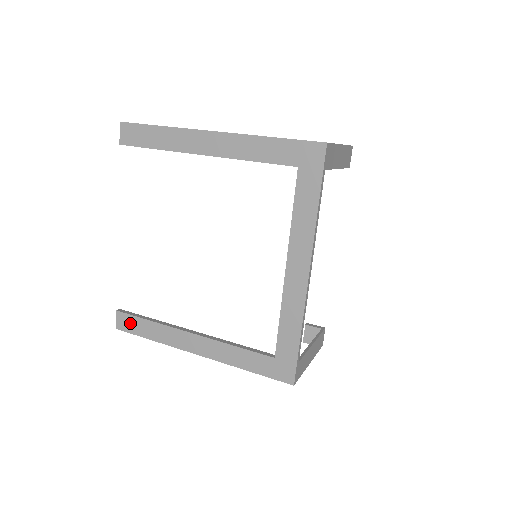
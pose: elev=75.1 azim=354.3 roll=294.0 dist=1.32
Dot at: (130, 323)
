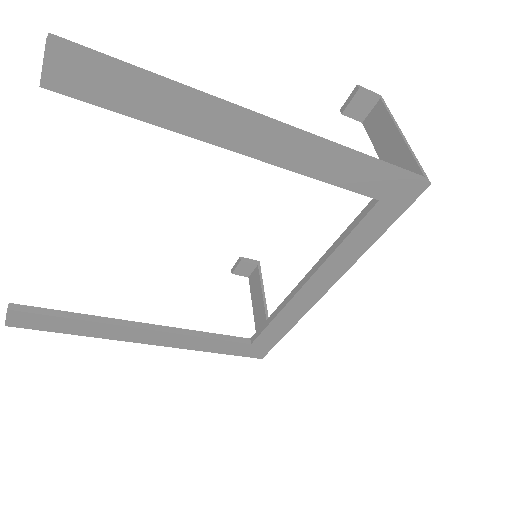
Dot at: (36, 321)
